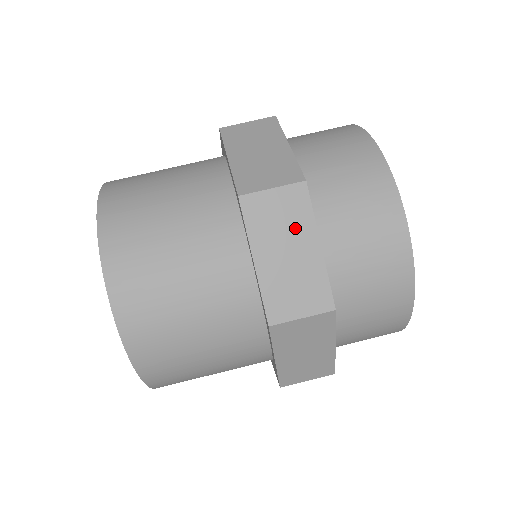
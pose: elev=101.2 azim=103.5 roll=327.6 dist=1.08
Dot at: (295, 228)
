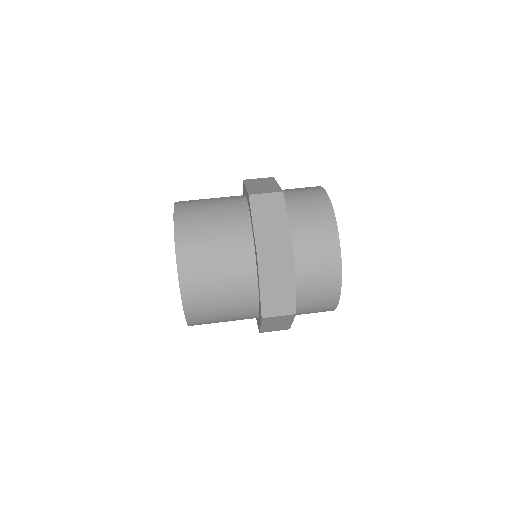
Dot at: (284, 275)
